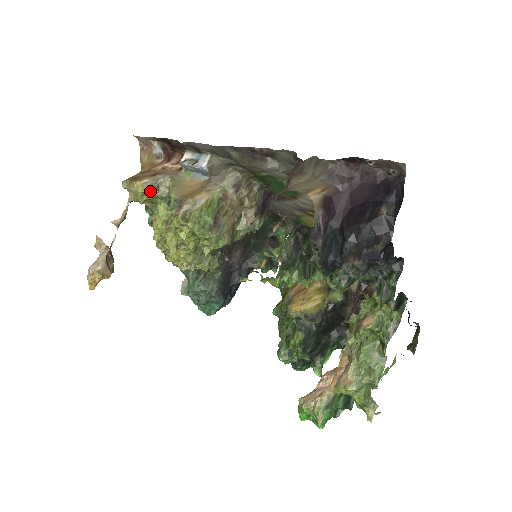
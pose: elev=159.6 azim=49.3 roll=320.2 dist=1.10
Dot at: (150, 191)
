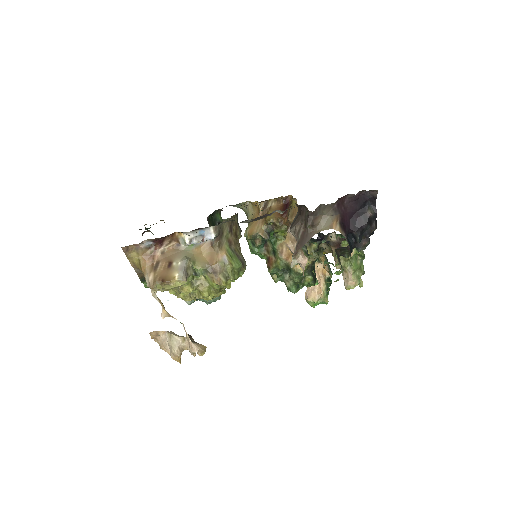
Dot at: (185, 279)
